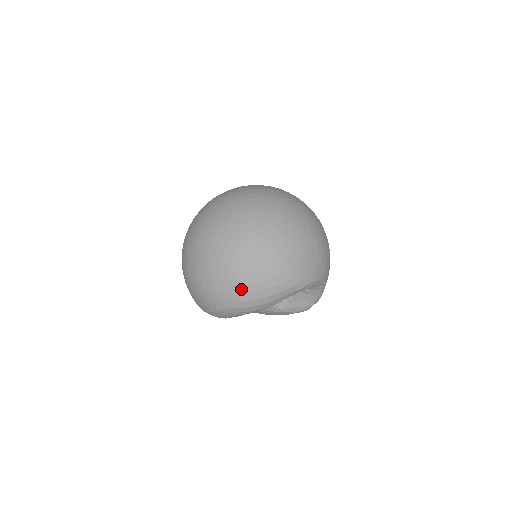
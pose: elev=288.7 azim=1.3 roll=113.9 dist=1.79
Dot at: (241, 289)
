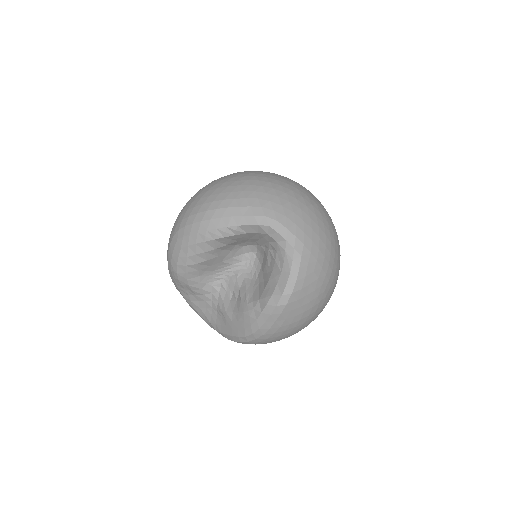
Dot at: (194, 204)
